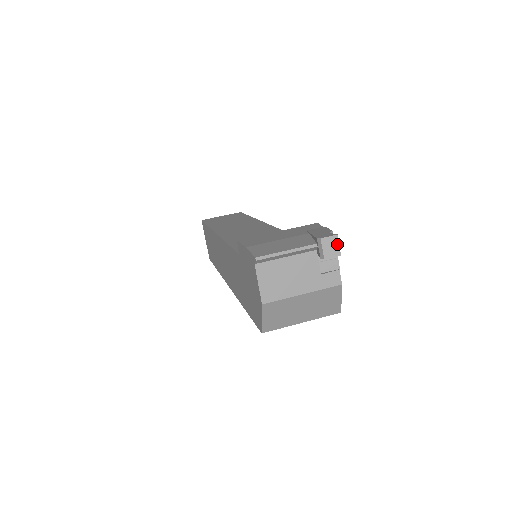
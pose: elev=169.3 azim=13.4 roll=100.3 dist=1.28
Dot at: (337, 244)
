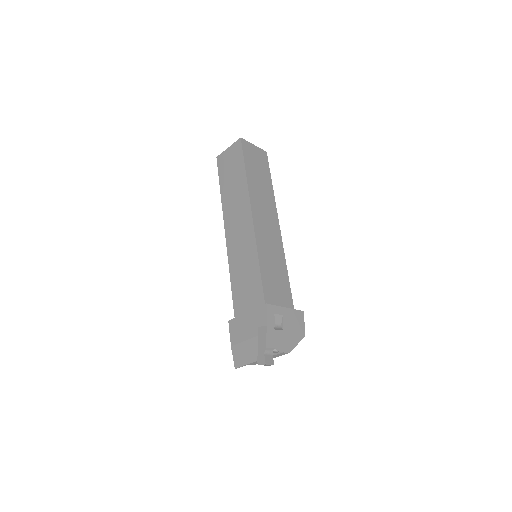
Dot at: occluded
